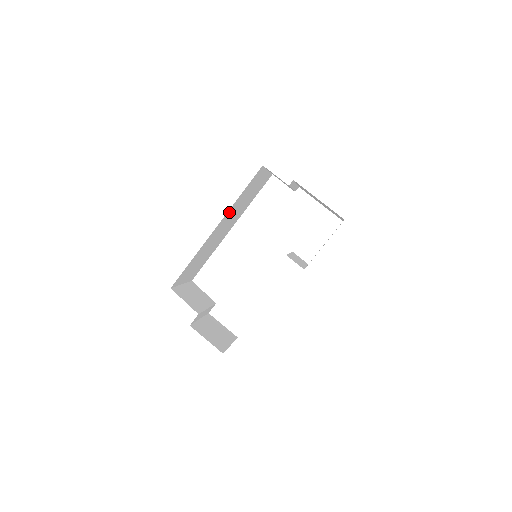
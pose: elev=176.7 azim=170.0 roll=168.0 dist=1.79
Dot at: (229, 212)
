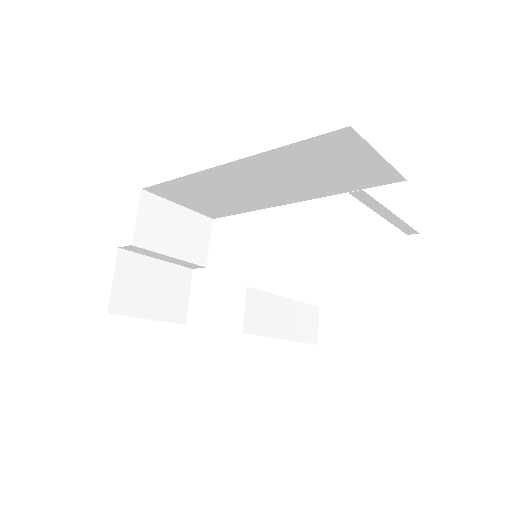
Dot at: (263, 160)
